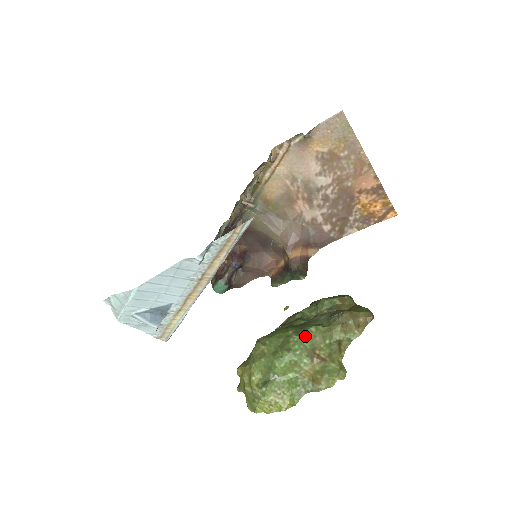
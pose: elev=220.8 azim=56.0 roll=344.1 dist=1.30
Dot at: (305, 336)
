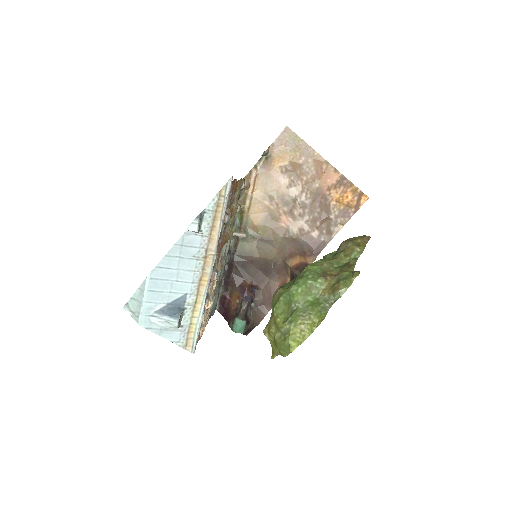
Dot at: (313, 265)
